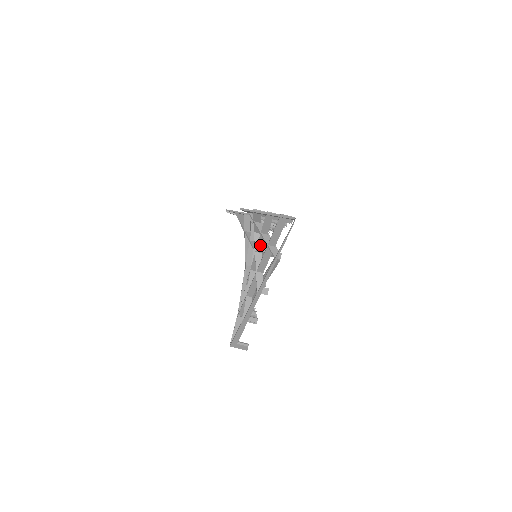
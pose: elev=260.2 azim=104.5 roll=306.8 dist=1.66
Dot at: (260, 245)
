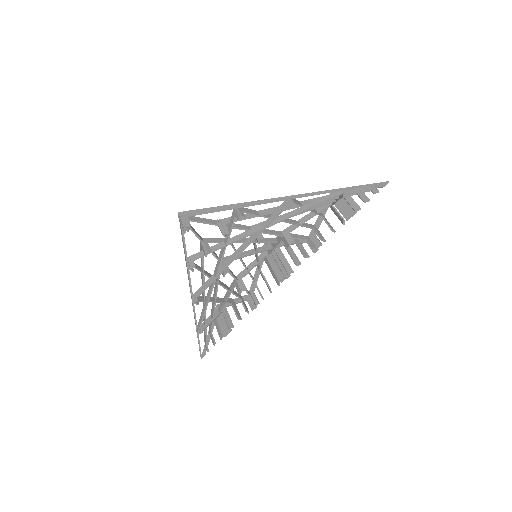
Dot at: occluded
